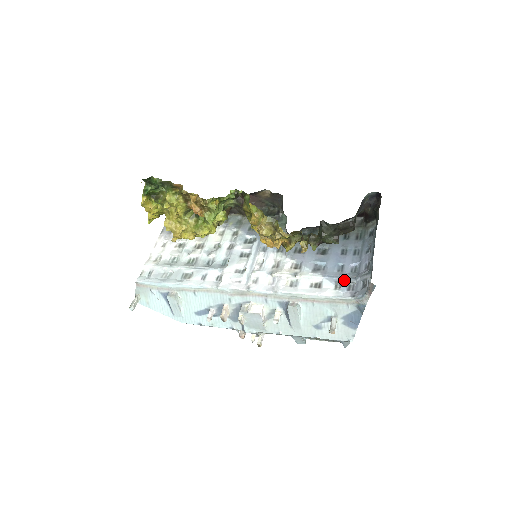
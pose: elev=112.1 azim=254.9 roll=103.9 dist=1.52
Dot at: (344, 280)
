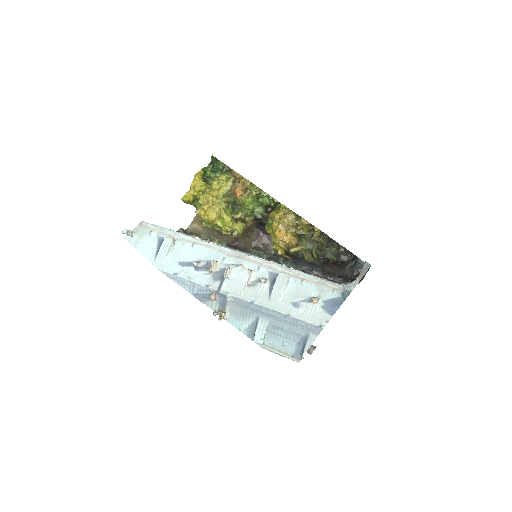
Dot at: occluded
